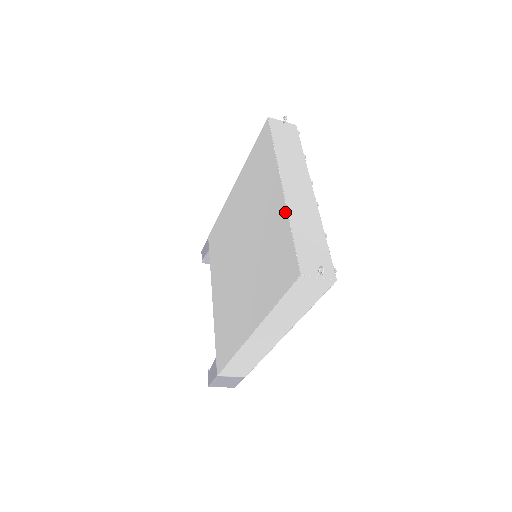
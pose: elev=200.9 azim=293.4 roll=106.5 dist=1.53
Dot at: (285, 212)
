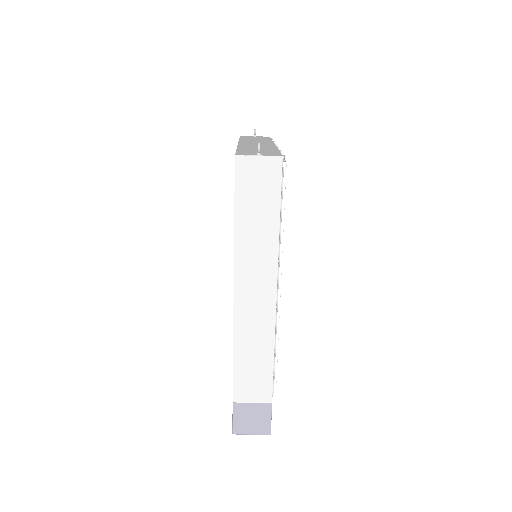
Dot at: occluded
